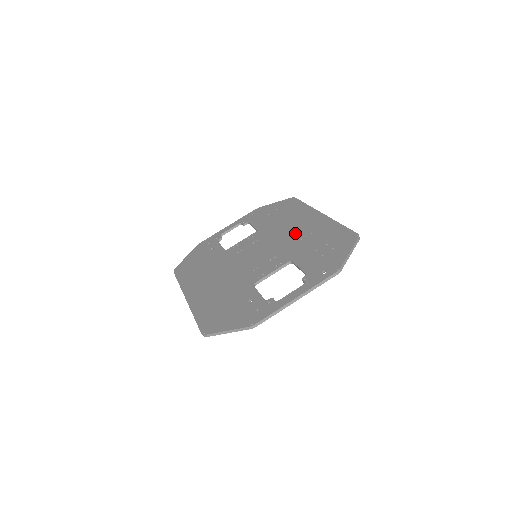
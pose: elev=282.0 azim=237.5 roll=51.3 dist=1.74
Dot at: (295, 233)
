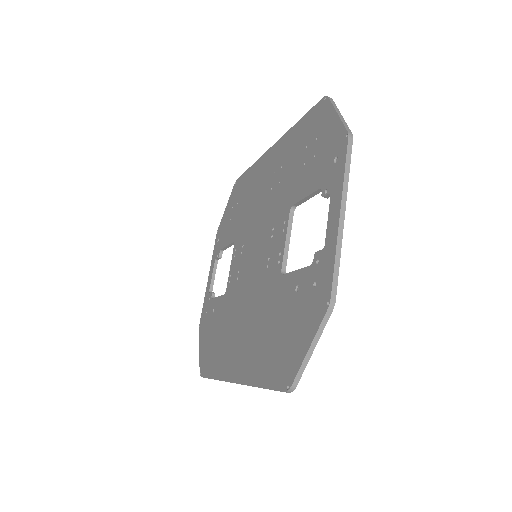
Dot at: (267, 190)
